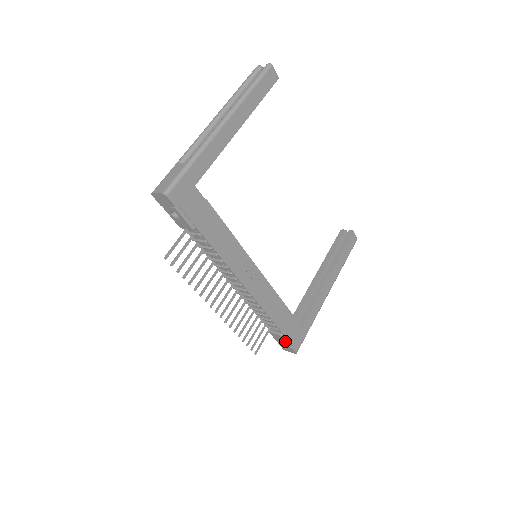
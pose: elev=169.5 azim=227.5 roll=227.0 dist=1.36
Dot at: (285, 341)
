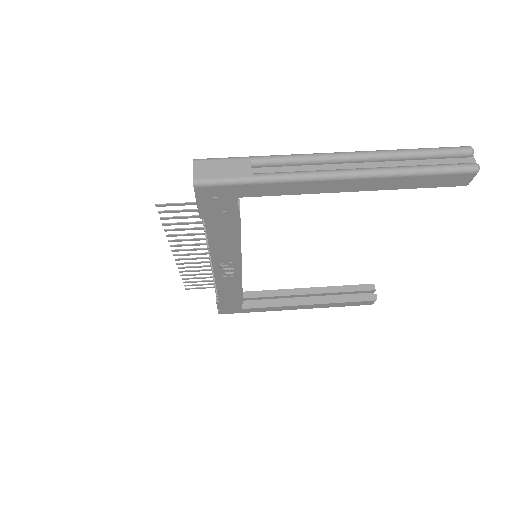
Dot at: (217, 305)
